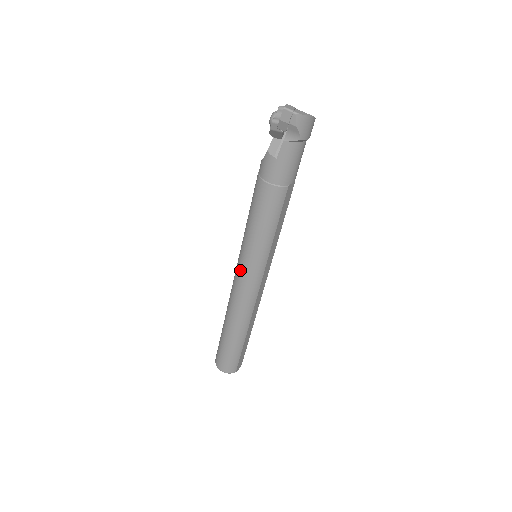
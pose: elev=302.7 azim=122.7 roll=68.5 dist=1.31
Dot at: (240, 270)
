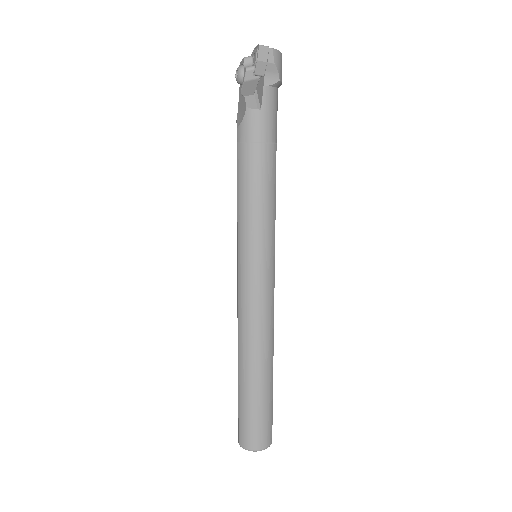
Dot at: (249, 277)
